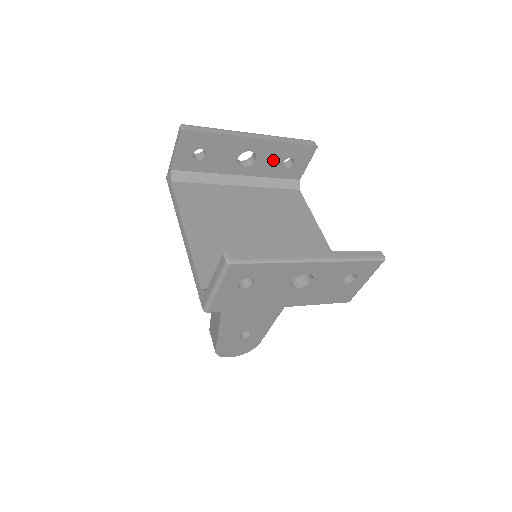
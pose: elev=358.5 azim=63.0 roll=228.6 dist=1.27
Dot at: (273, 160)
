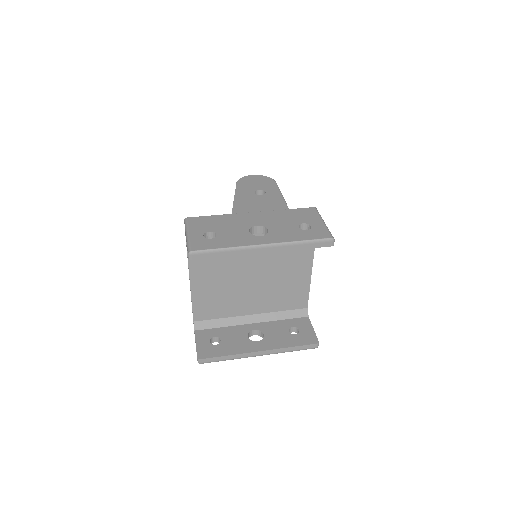
Dot at: occluded
